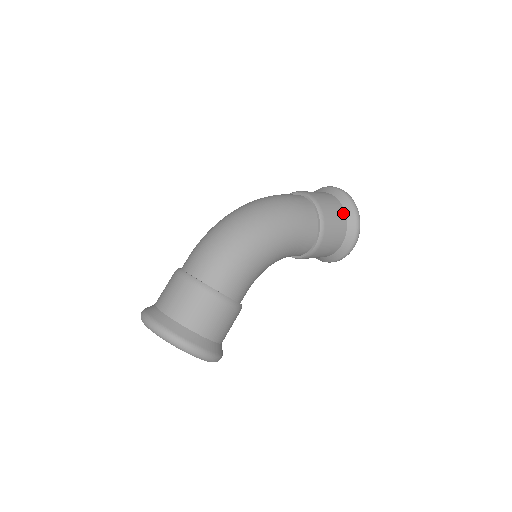
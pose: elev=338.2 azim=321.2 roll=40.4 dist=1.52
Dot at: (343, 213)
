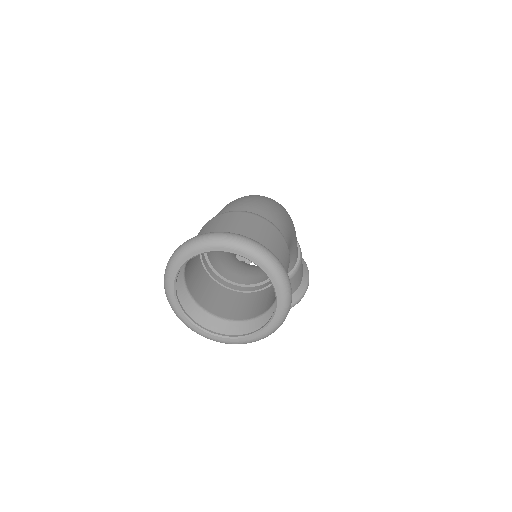
Dot at: occluded
